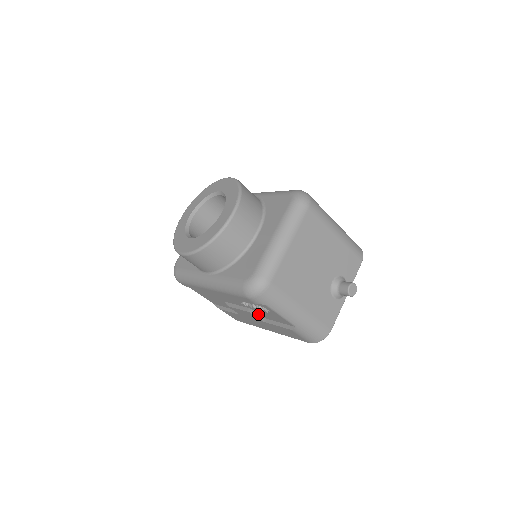
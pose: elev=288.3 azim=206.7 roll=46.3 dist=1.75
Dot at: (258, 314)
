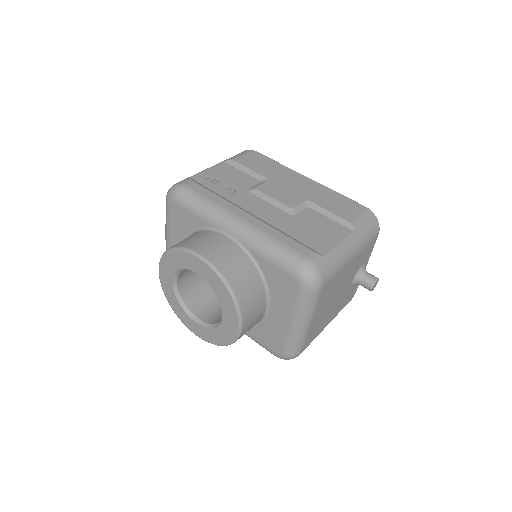
Dot at: occluded
